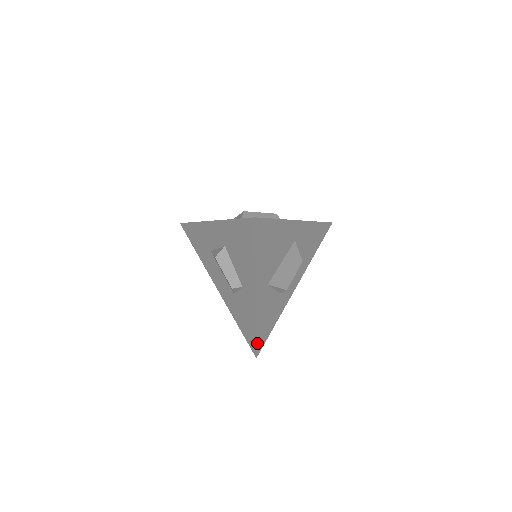
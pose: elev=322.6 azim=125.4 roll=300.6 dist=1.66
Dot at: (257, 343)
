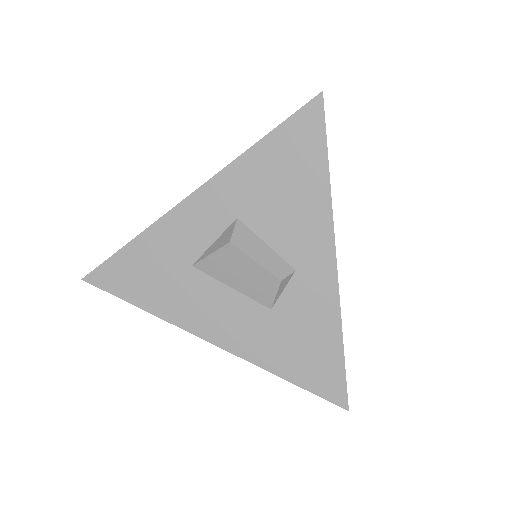
Dot at: (344, 374)
